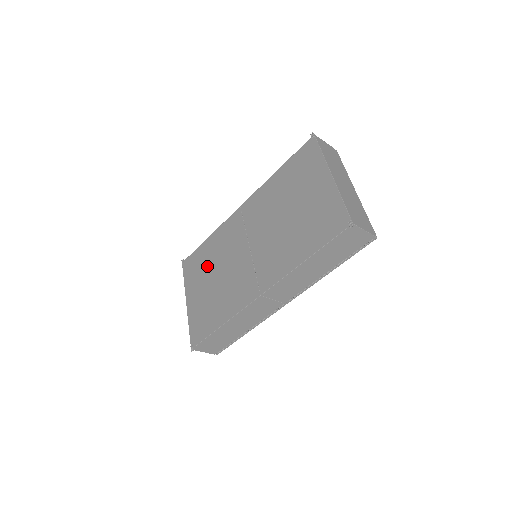
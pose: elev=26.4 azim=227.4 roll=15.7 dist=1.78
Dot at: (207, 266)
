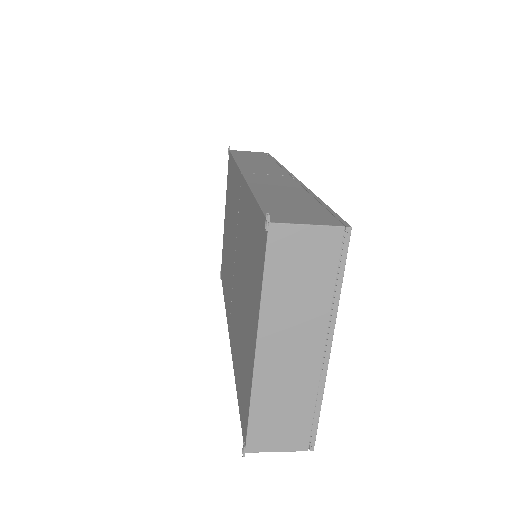
Dot at: (229, 203)
